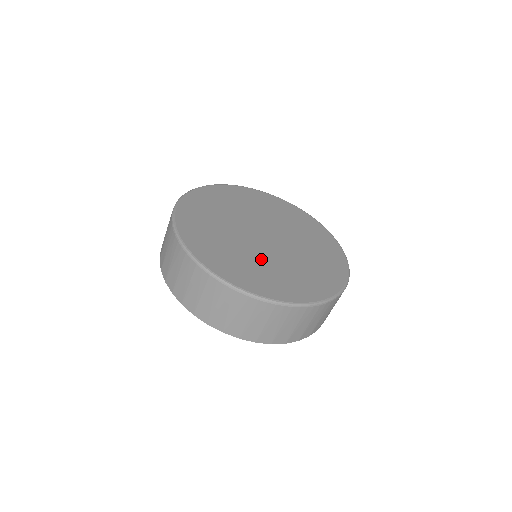
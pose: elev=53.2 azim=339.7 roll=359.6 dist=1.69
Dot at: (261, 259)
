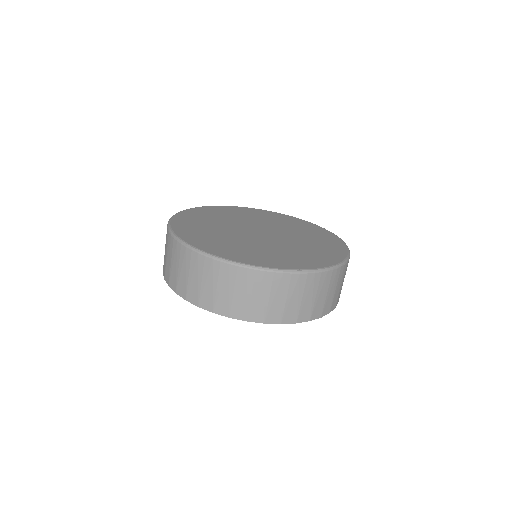
Dot at: (224, 233)
